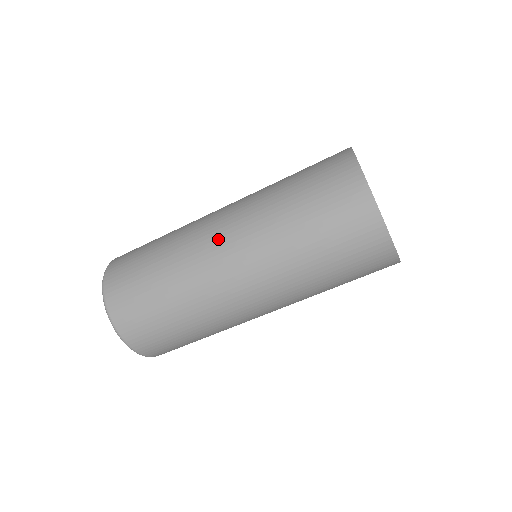
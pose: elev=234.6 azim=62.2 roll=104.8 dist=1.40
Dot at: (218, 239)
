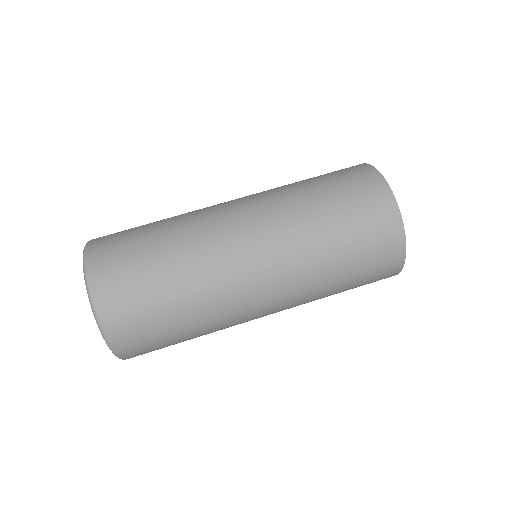
Dot at: occluded
